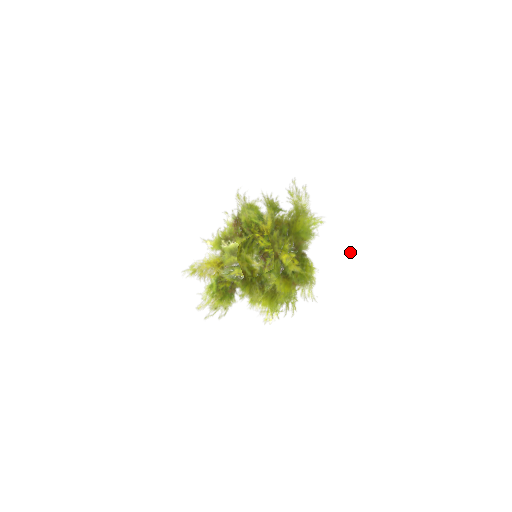
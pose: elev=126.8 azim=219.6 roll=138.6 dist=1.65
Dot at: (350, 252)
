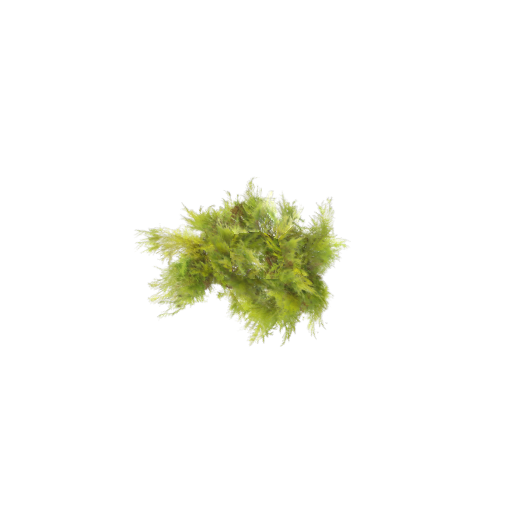
Dot at: (383, 292)
